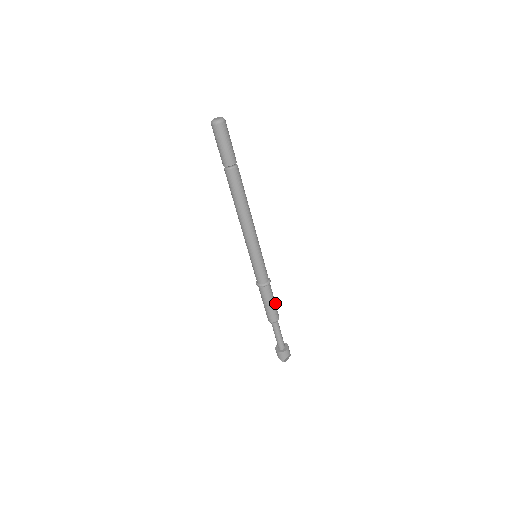
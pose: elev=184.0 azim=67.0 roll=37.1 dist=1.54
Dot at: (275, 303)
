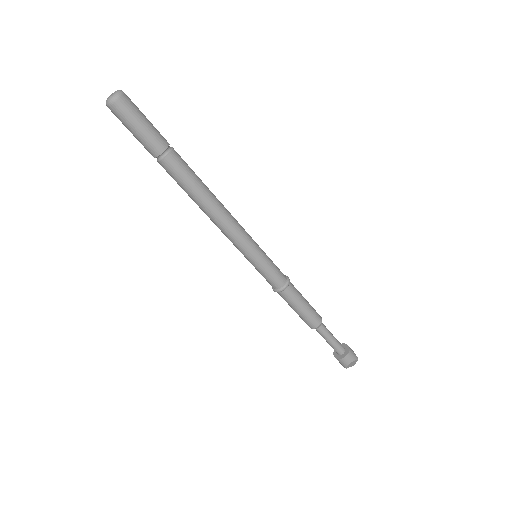
Dot at: (308, 306)
